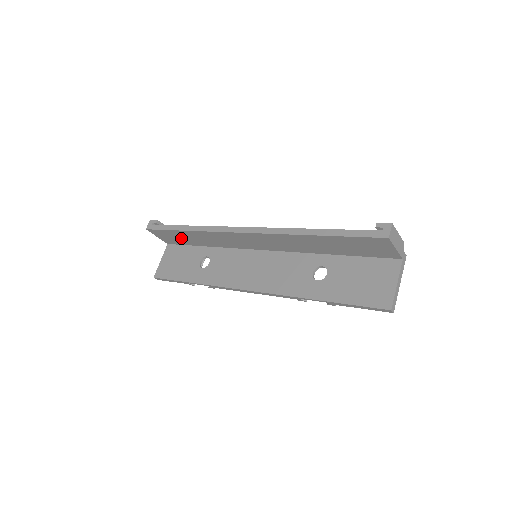
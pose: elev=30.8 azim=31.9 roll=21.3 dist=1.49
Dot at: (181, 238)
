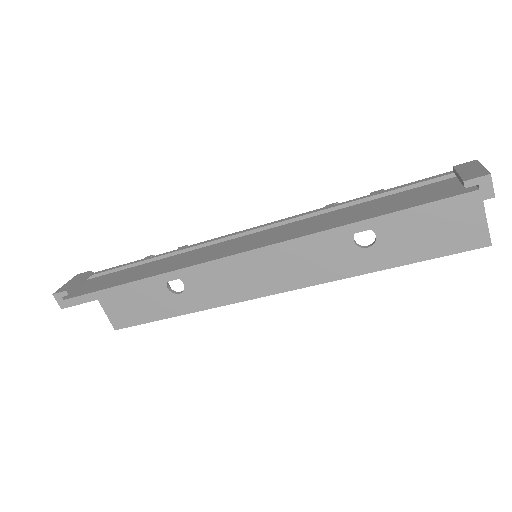
Dot at: occluded
